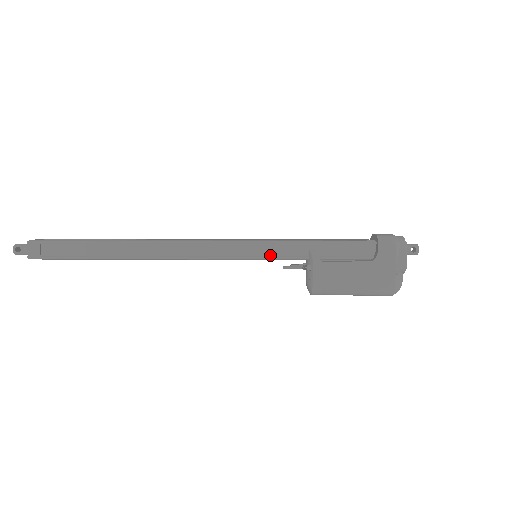
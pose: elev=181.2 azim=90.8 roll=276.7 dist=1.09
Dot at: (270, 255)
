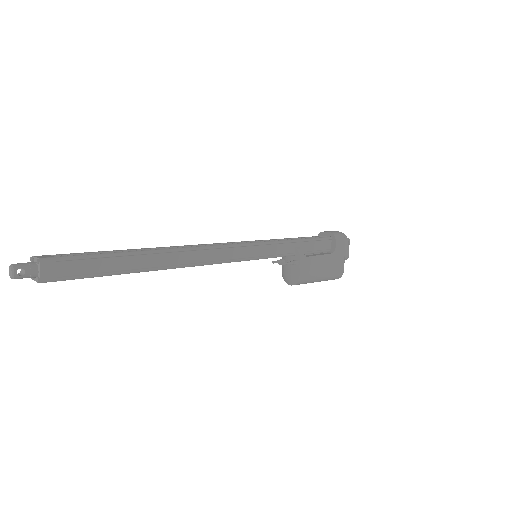
Dot at: (271, 254)
